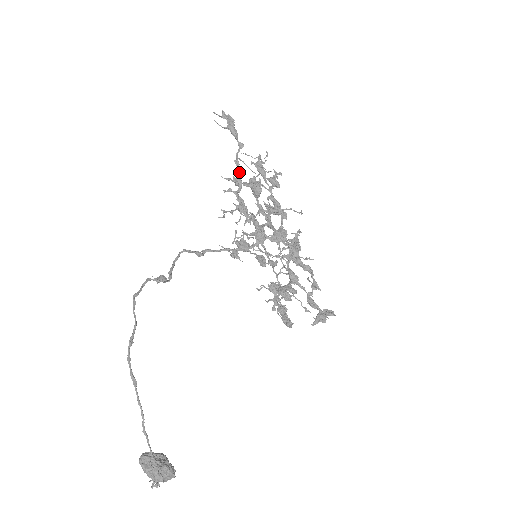
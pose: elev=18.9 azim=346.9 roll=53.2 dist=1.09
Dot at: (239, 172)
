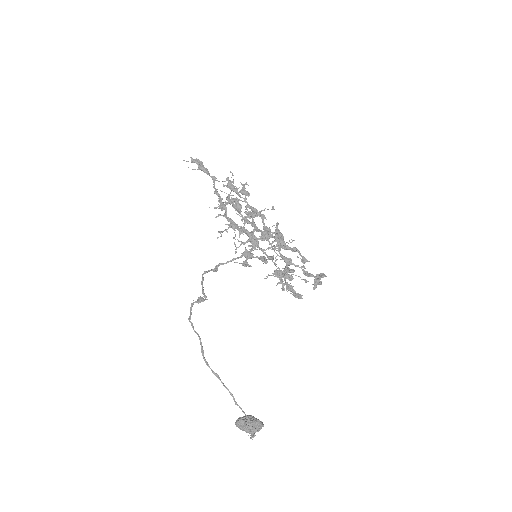
Dot at: (221, 200)
